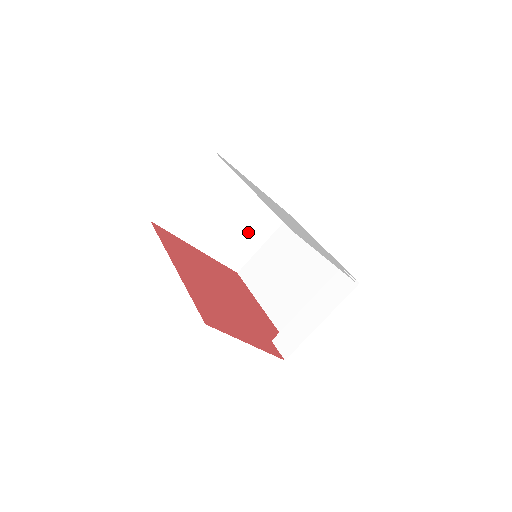
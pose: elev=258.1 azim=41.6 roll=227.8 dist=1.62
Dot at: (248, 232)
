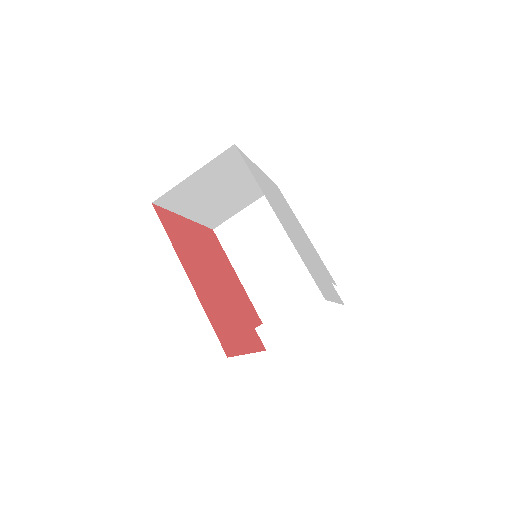
Dot at: (236, 201)
